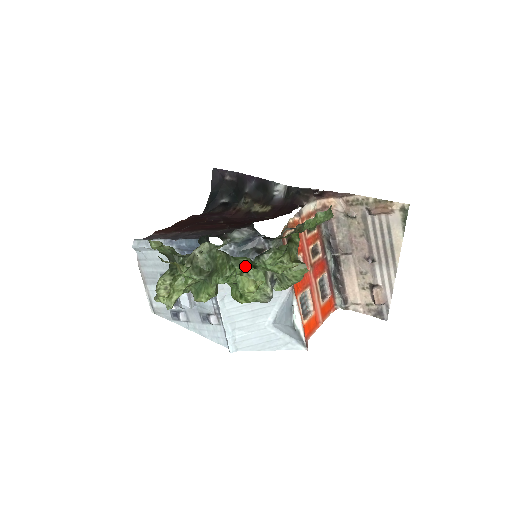
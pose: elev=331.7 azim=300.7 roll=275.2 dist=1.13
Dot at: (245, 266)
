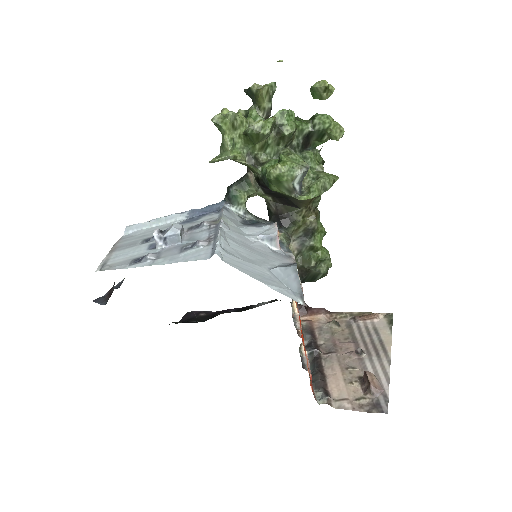
Dot at: (303, 122)
